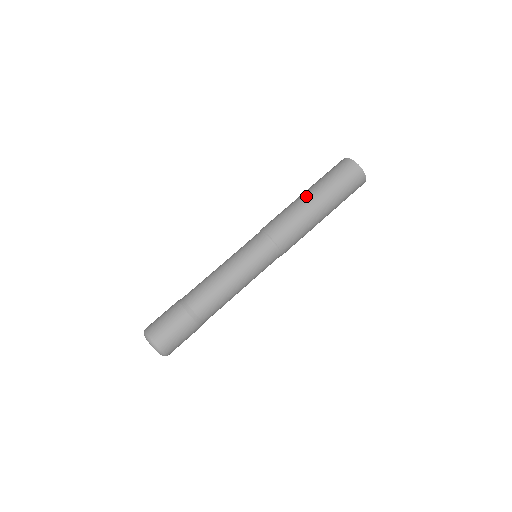
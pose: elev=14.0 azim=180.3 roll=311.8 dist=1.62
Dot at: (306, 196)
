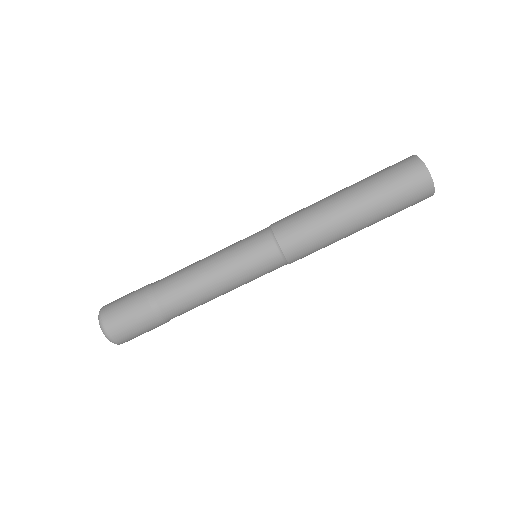
Dot at: (339, 193)
